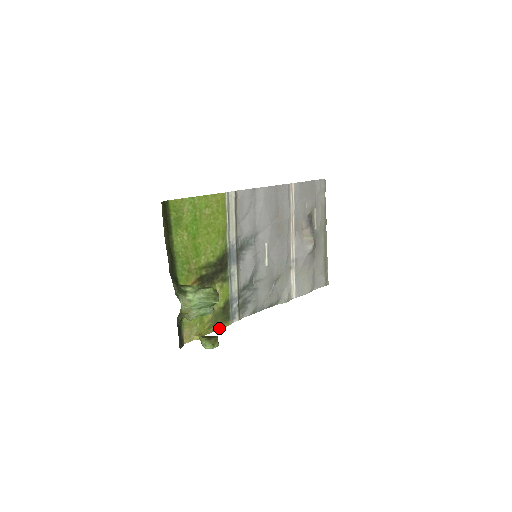
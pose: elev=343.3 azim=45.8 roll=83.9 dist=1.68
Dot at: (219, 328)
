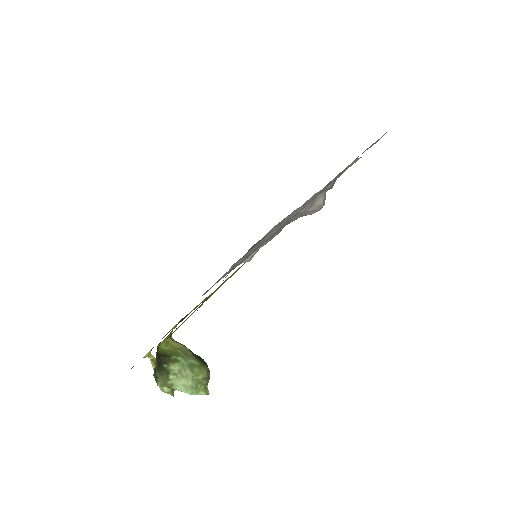
Dot at: occluded
